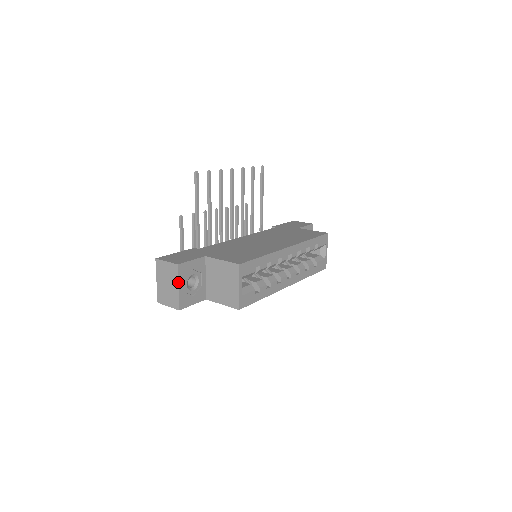
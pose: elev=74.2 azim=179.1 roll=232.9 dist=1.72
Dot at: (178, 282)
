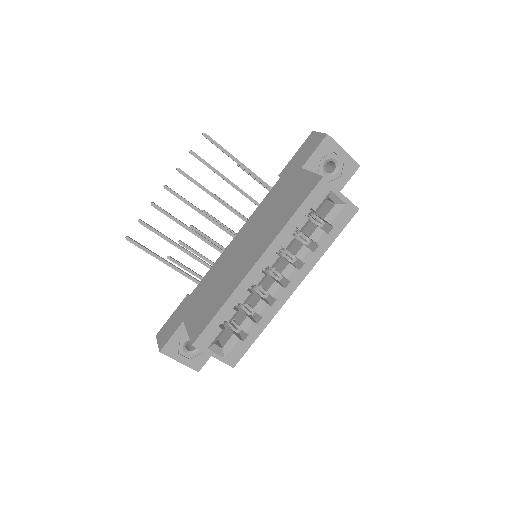
Dot at: occluded
